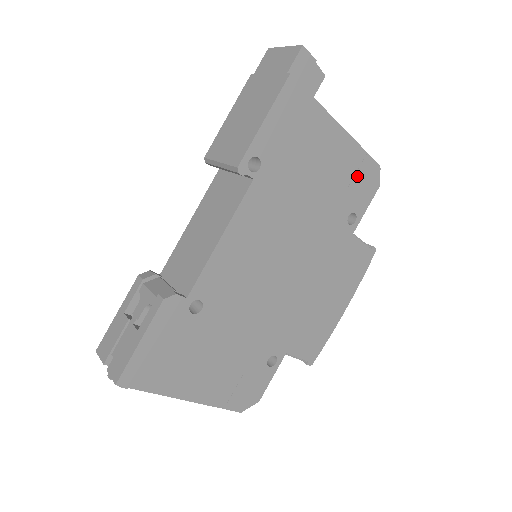
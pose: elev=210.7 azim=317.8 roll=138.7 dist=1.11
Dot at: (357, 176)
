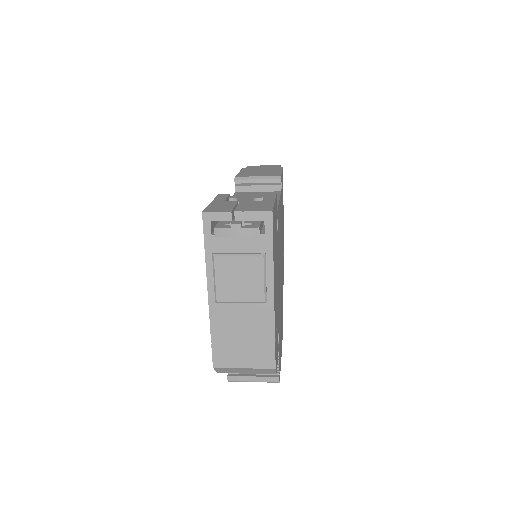
Dot at: (283, 256)
